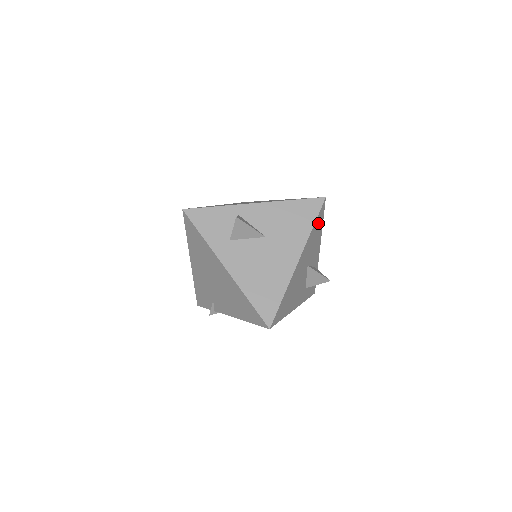
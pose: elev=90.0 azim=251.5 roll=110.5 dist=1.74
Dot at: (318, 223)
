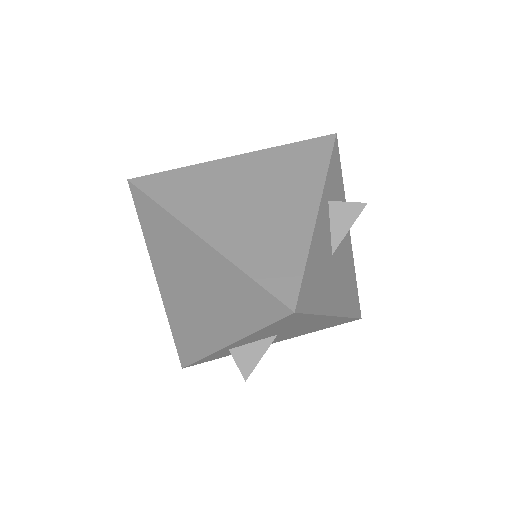
Dot at: (310, 291)
